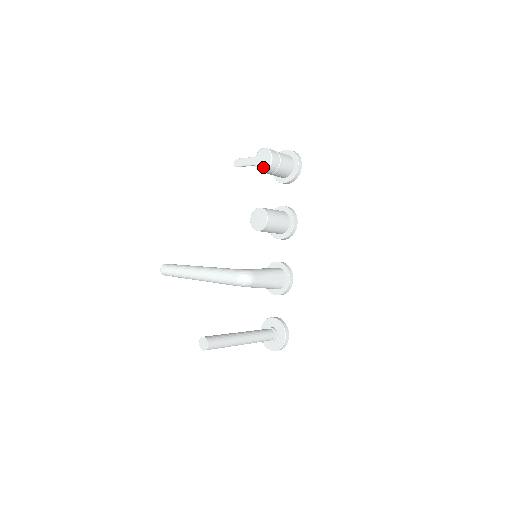
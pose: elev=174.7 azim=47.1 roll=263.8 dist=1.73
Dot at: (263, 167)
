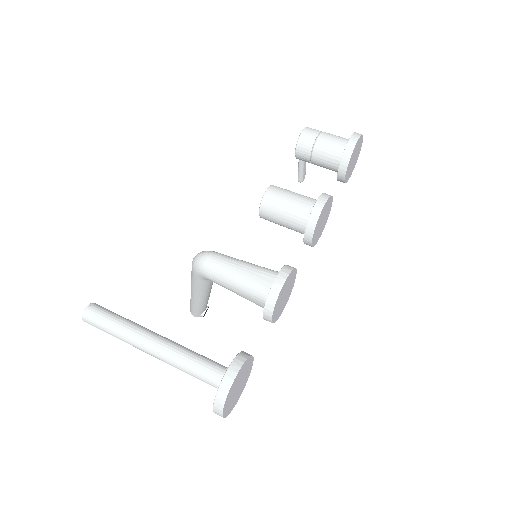
Dot at: occluded
